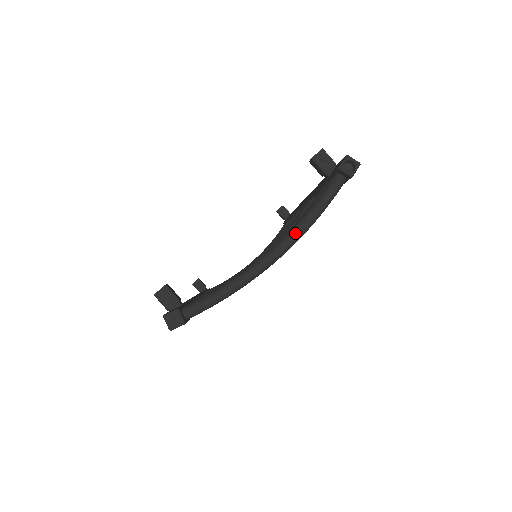
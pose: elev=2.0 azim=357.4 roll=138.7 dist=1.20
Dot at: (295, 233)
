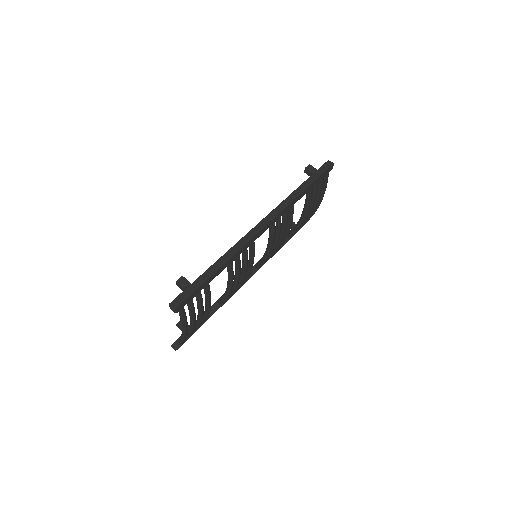
Dot at: (182, 326)
